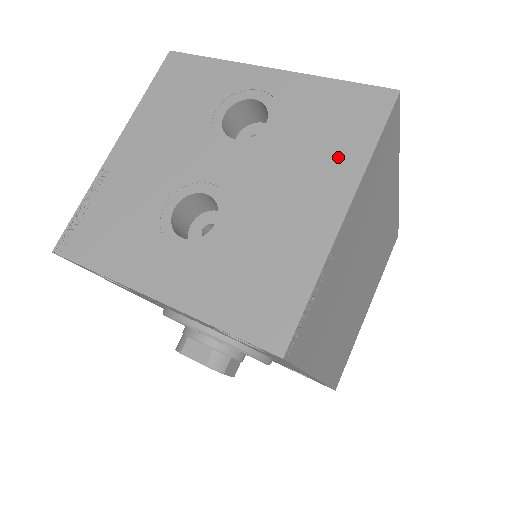
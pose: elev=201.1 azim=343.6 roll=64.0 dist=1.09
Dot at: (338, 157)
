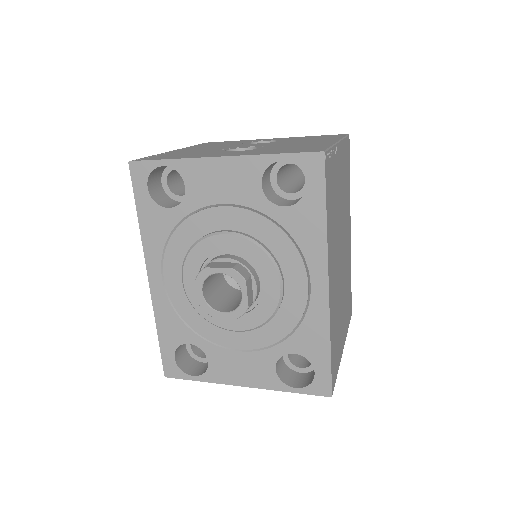
Dot at: occluded
